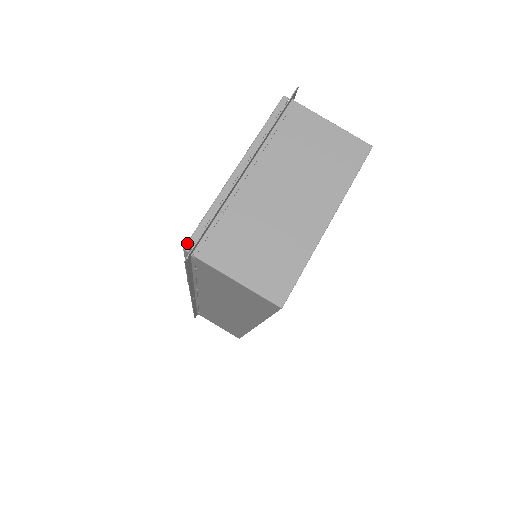
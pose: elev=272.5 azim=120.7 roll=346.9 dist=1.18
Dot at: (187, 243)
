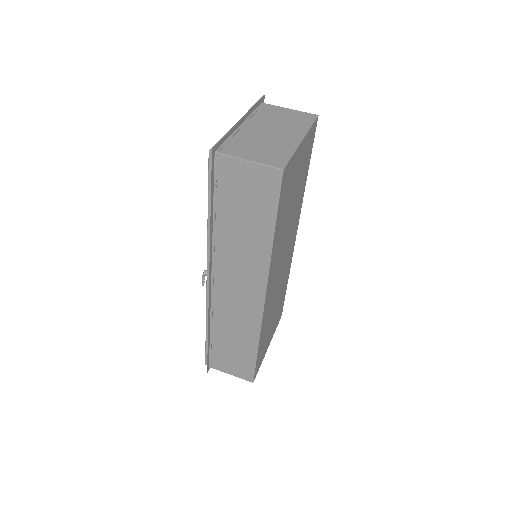
Dot at: occluded
